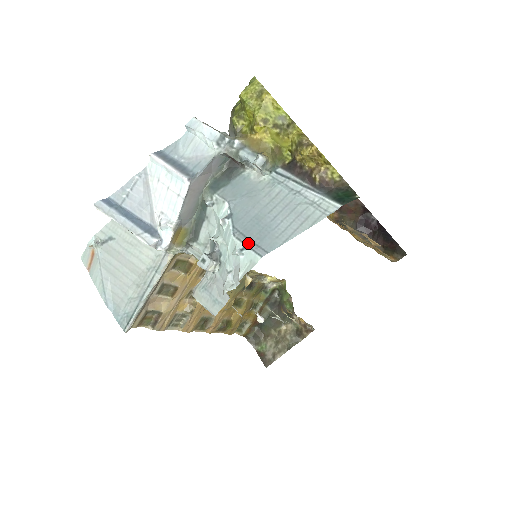
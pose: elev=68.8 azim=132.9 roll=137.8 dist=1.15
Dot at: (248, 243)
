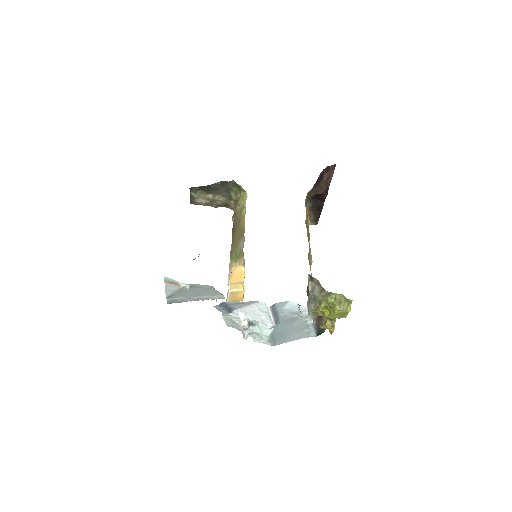
Dot at: (272, 340)
